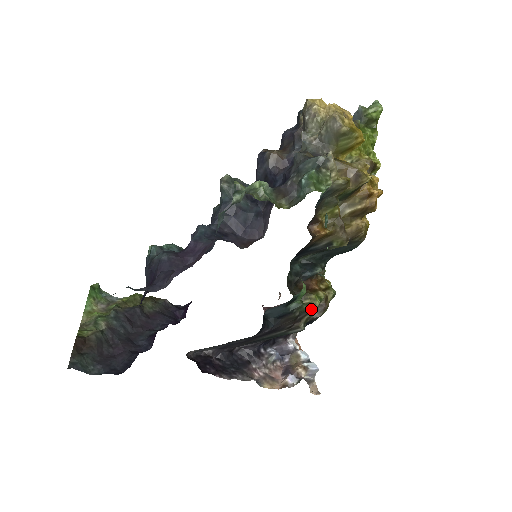
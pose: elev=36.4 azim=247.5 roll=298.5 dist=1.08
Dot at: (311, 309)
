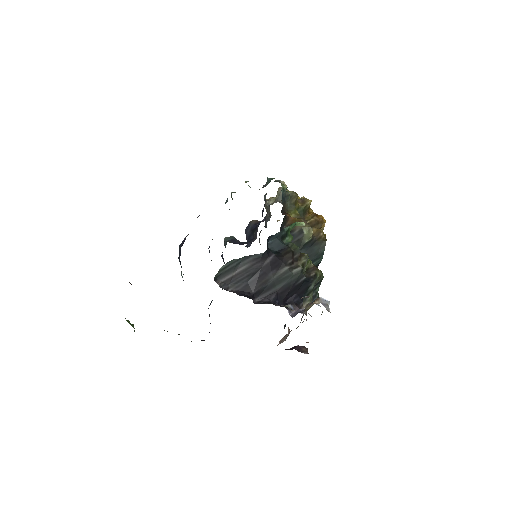
Dot at: (302, 254)
